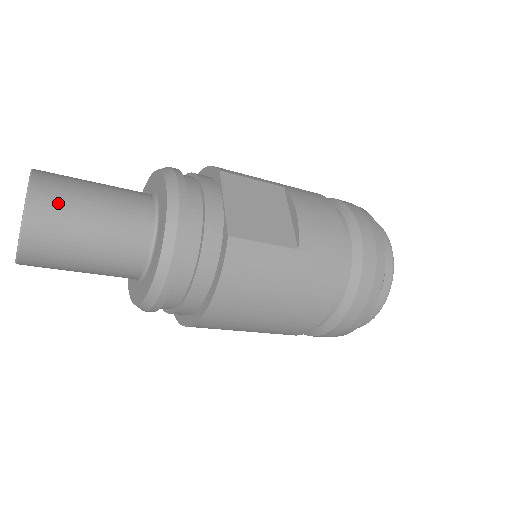
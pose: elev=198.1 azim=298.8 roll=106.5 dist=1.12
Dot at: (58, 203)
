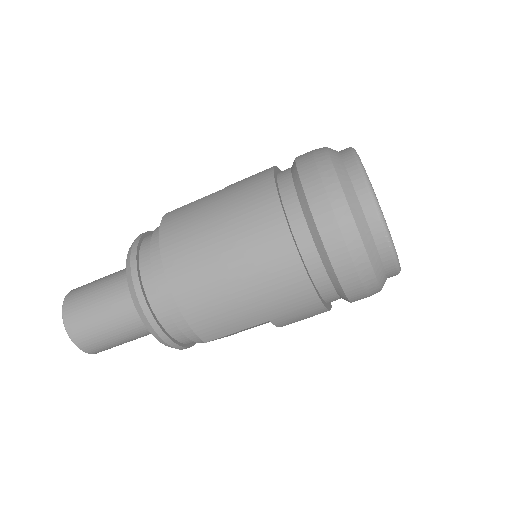
Dot at: occluded
